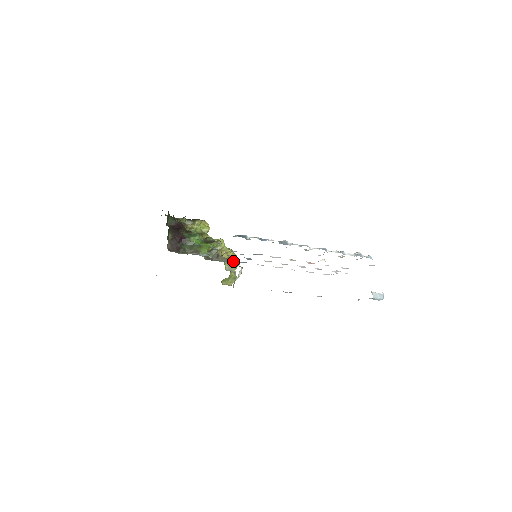
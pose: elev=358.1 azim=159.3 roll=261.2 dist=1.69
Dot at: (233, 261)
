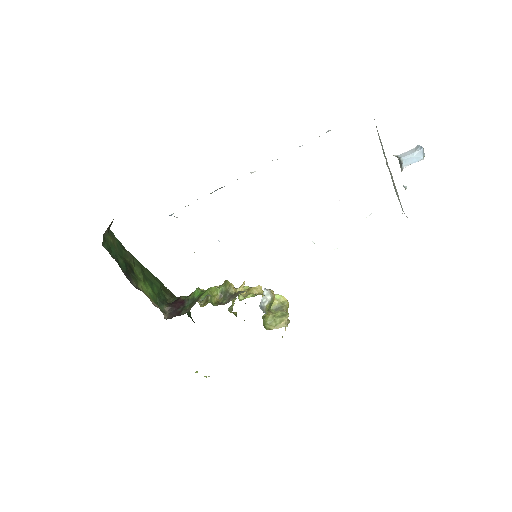
Dot at: occluded
